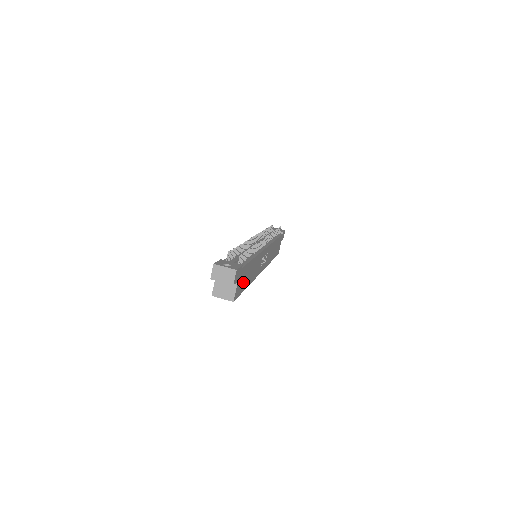
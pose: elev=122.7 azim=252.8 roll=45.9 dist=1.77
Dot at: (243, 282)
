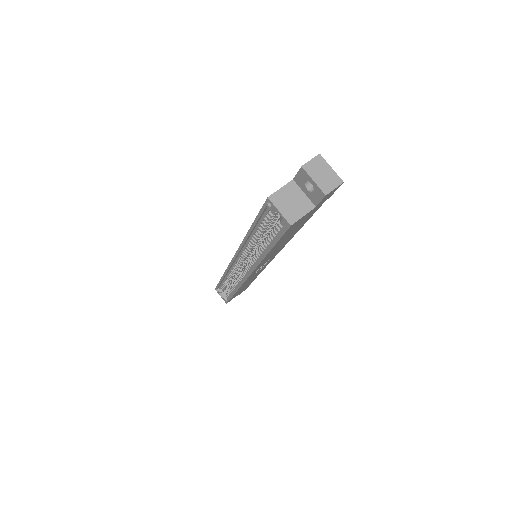
Dot at: (292, 230)
